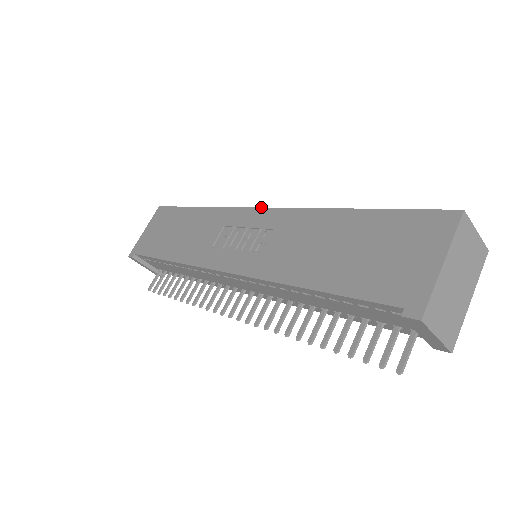
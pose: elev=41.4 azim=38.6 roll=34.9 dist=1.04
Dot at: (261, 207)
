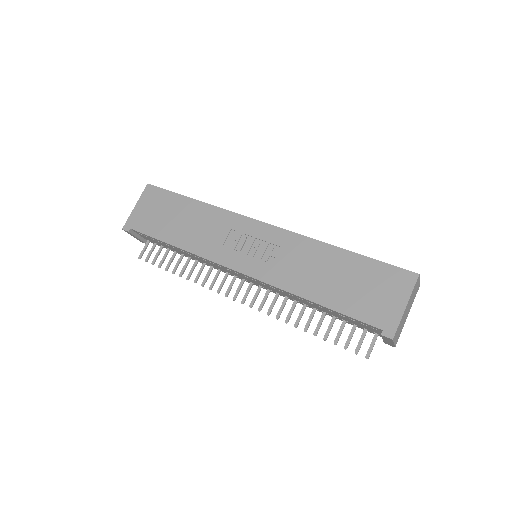
Dot at: (266, 223)
